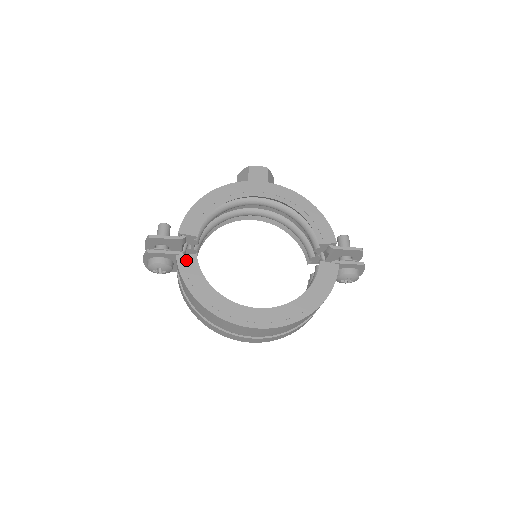
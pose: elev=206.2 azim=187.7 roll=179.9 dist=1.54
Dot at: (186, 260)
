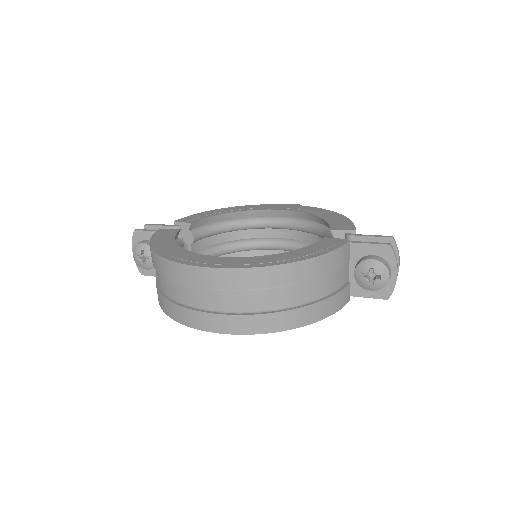
Dot at: (166, 231)
